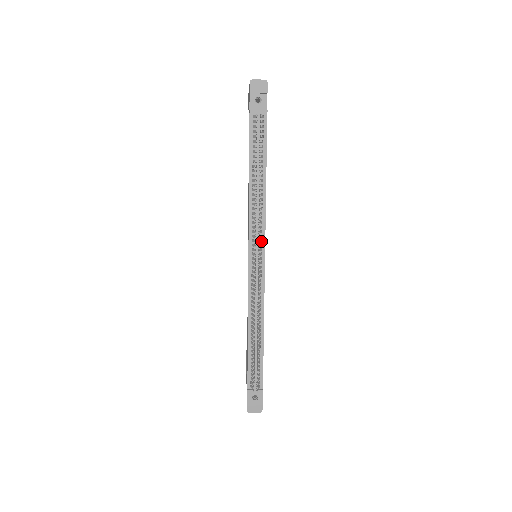
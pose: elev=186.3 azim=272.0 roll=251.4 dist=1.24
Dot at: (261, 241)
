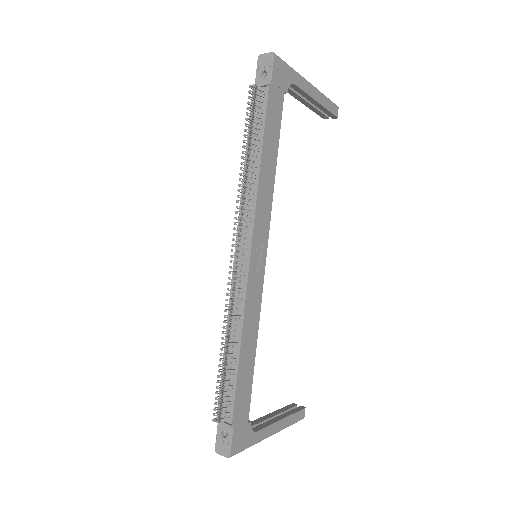
Dot at: (248, 231)
